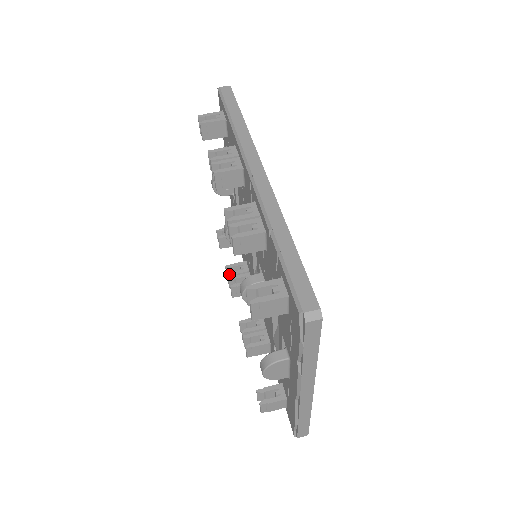
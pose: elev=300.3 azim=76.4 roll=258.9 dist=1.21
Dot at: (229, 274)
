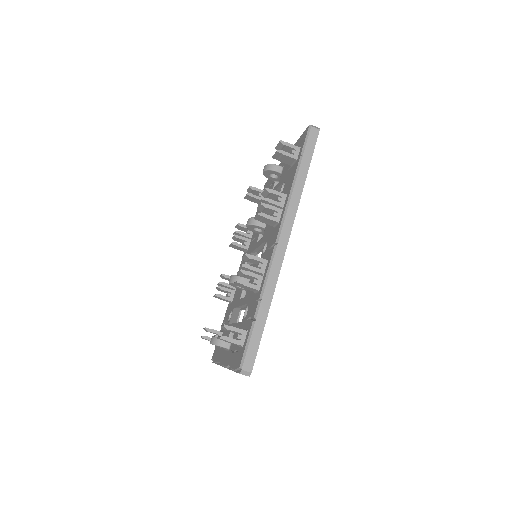
Dot at: (237, 232)
